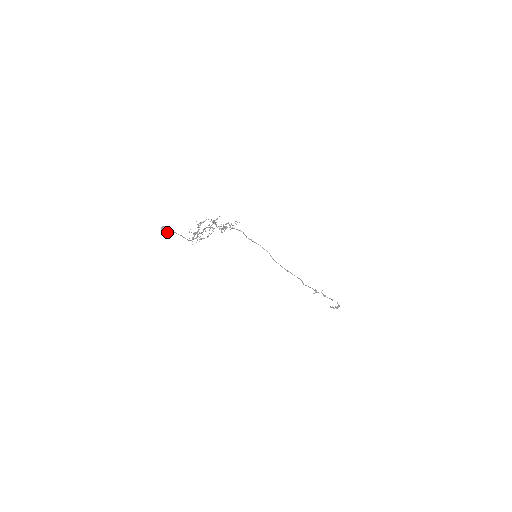
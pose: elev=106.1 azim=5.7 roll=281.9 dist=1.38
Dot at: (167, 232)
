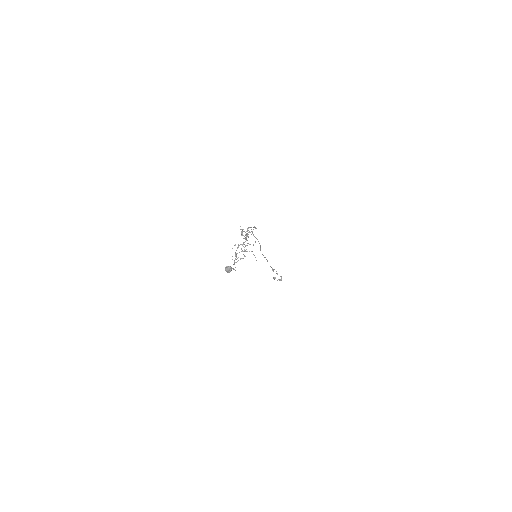
Dot at: (229, 272)
